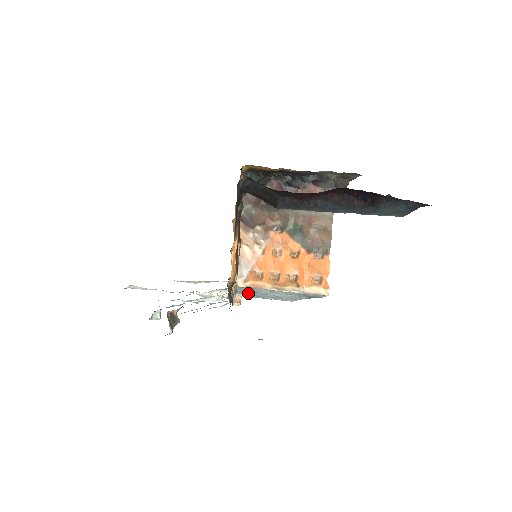
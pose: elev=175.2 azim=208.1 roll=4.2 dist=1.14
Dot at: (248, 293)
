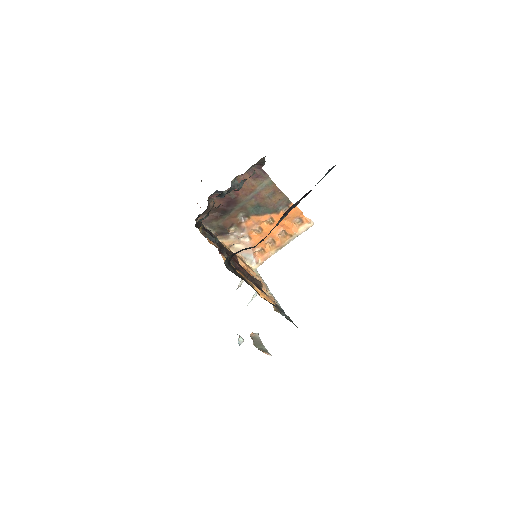
Dot at: occluded
